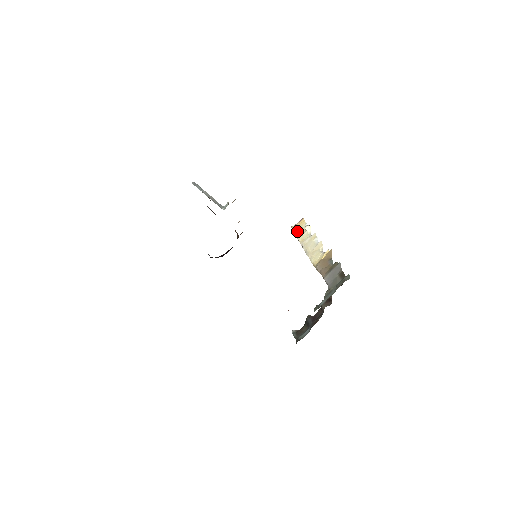
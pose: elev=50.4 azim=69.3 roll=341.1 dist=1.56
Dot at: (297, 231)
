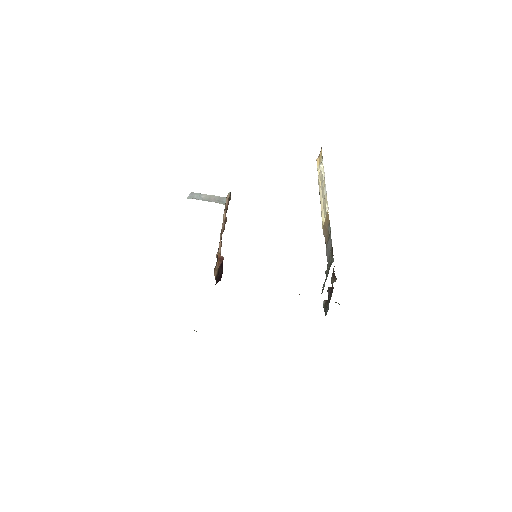
Dot at: (318, 169)
